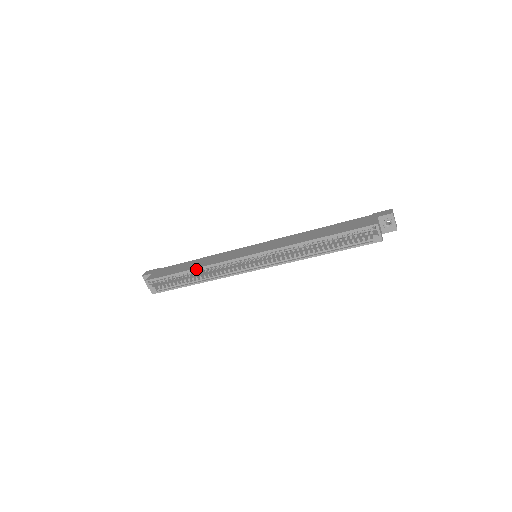
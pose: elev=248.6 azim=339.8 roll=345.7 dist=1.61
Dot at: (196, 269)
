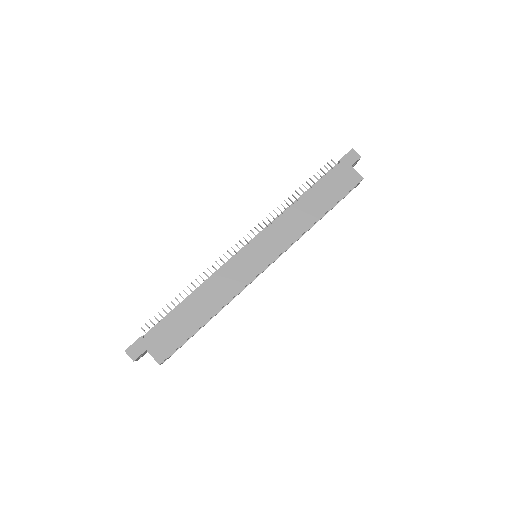
Dot at: occluded
